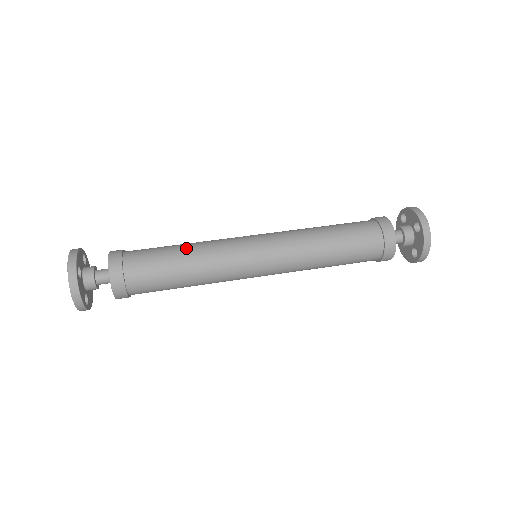
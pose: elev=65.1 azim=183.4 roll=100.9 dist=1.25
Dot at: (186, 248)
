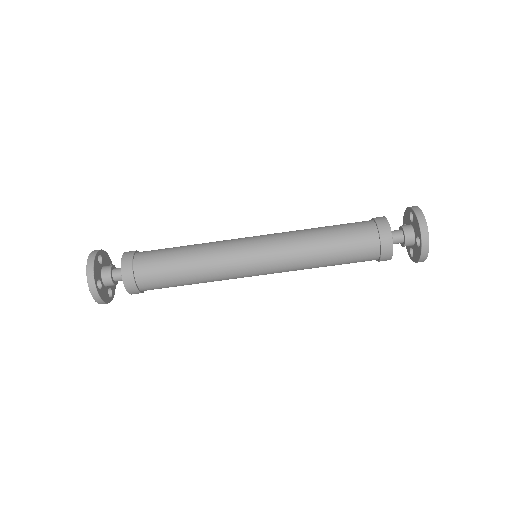
Dot at: (189, 262)
